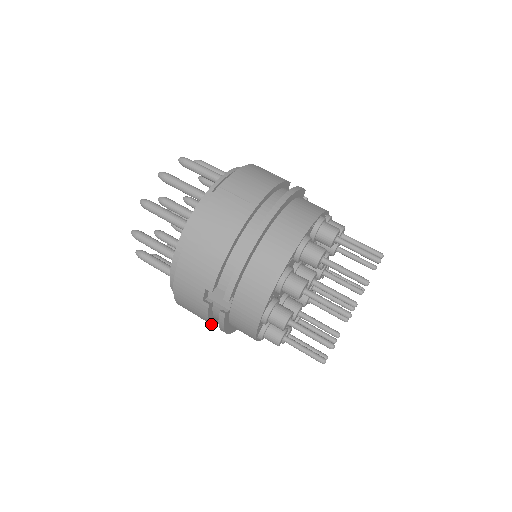
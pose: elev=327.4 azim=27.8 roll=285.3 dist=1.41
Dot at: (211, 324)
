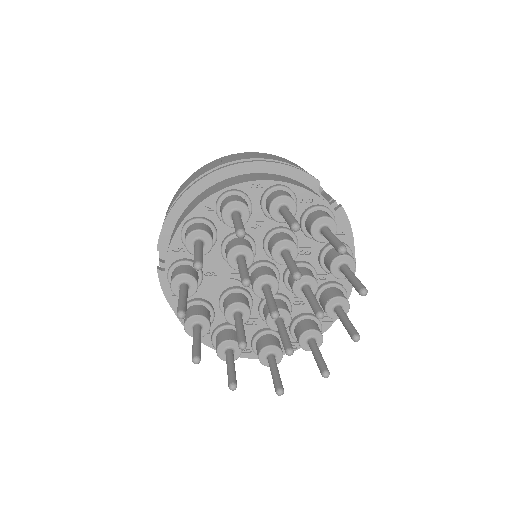
Dot at: occluded
